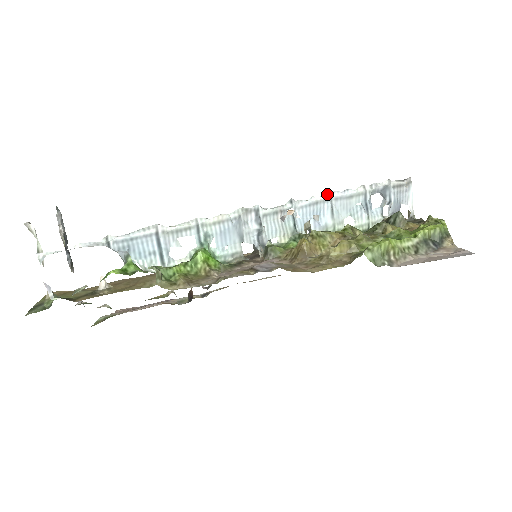
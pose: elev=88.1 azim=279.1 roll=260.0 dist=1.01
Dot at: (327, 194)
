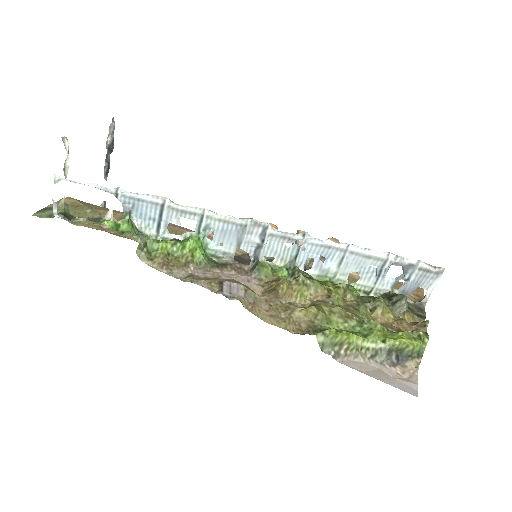
Dot at: (345, 244)
